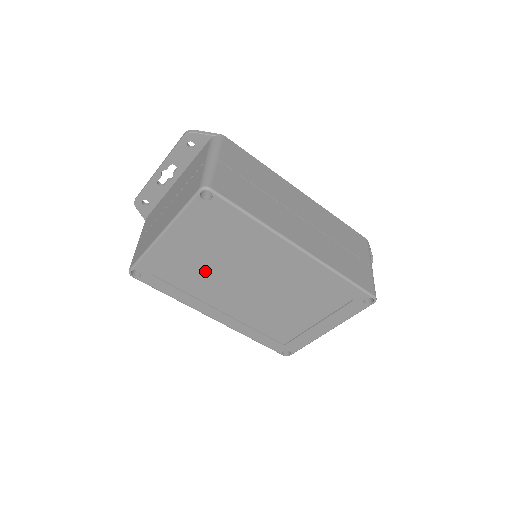
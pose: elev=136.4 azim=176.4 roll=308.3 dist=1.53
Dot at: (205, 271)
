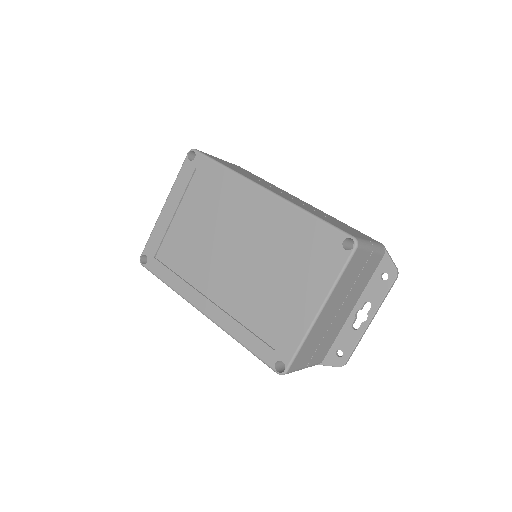
Dot at: (194, 243)
